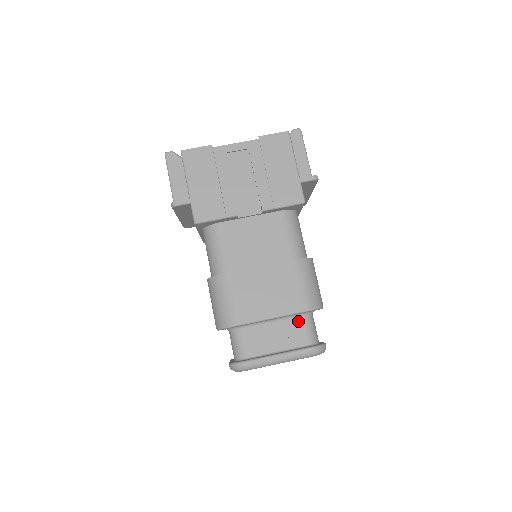
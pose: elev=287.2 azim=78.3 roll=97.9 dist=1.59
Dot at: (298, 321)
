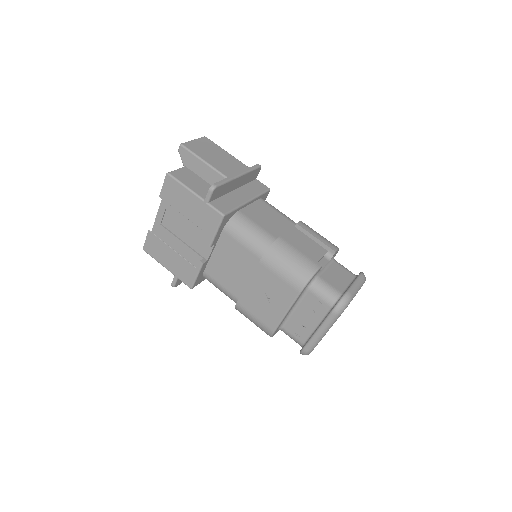
Dot at: (309, 296)
